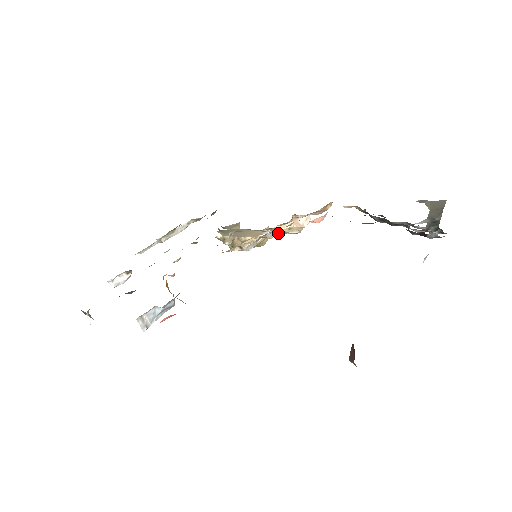
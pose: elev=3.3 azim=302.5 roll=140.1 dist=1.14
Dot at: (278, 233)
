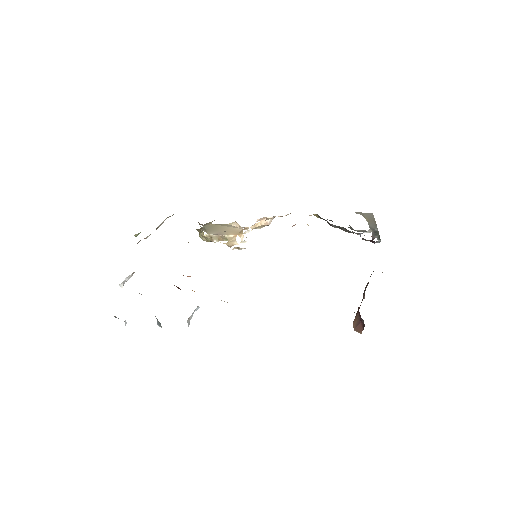
Dot at: occluded
